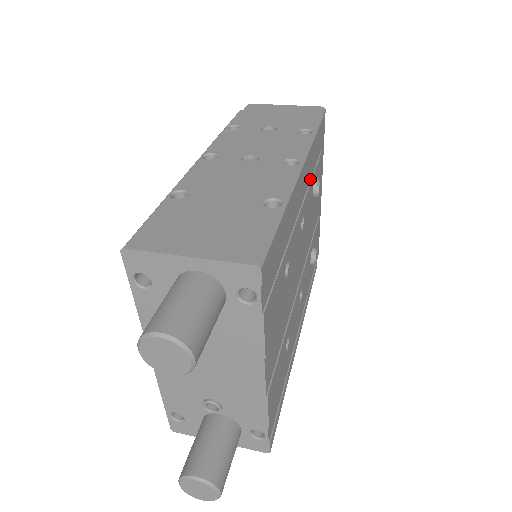
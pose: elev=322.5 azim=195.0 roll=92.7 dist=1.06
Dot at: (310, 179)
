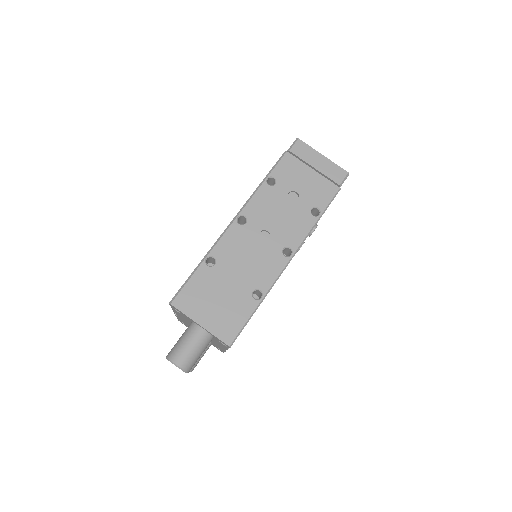
Dot at: occluded
